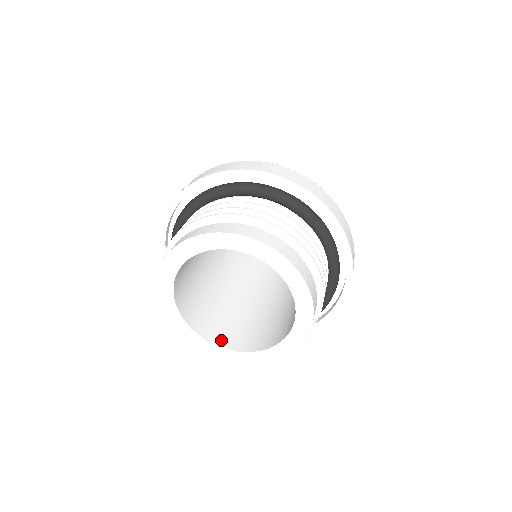
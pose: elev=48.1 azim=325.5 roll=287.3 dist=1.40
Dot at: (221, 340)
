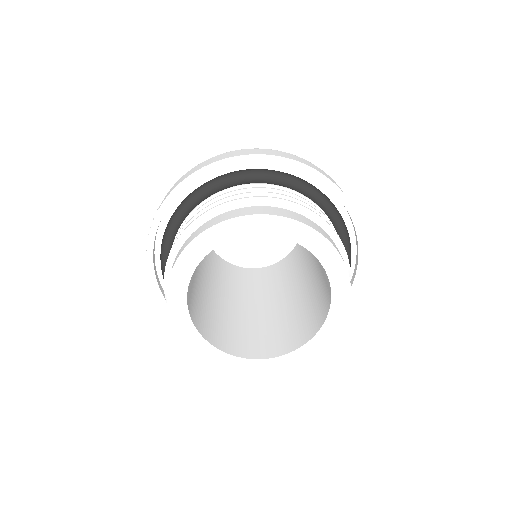
Dot at: (261, 353)
